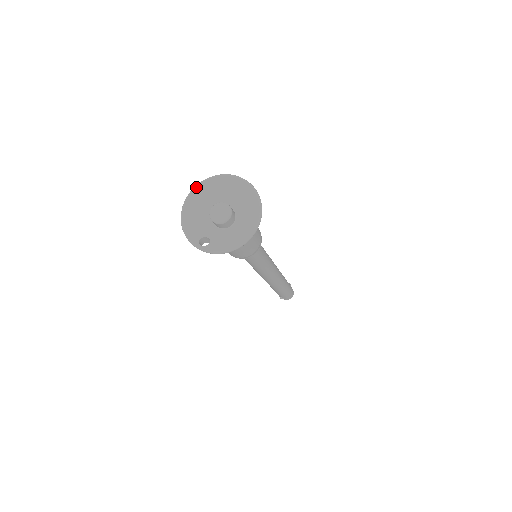
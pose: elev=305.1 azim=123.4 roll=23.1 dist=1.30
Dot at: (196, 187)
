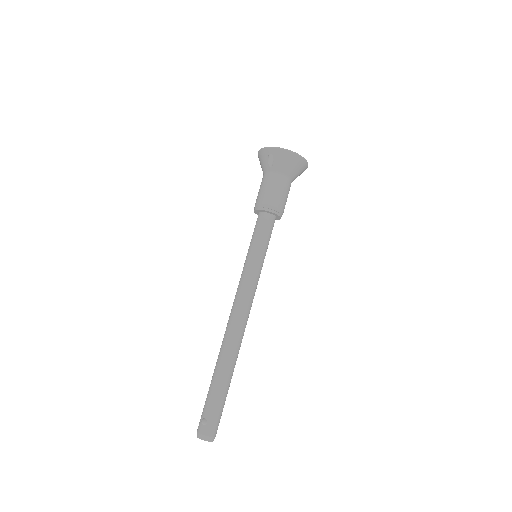
Dot at: occluded
